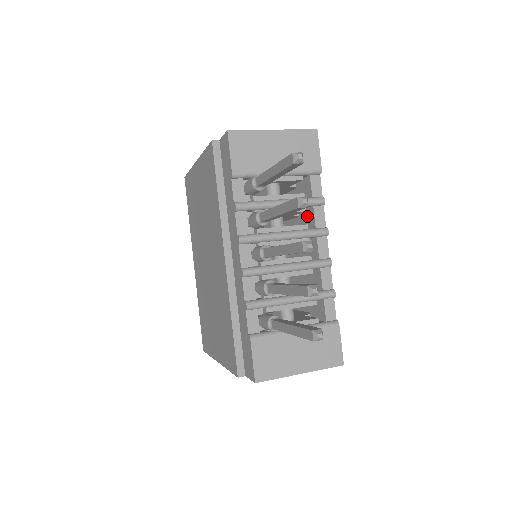
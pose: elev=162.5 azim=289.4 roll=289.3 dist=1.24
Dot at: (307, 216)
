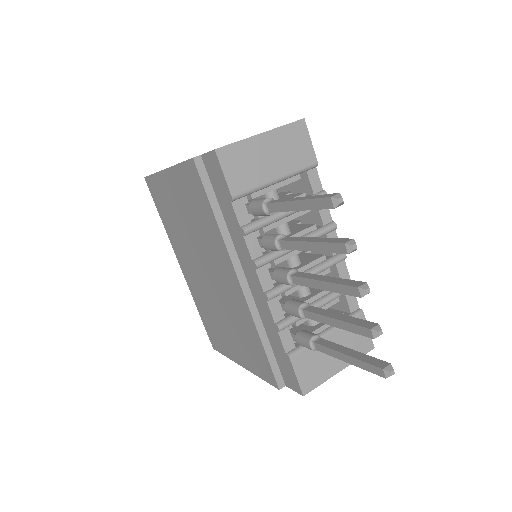
Dot at: (309, 212)
